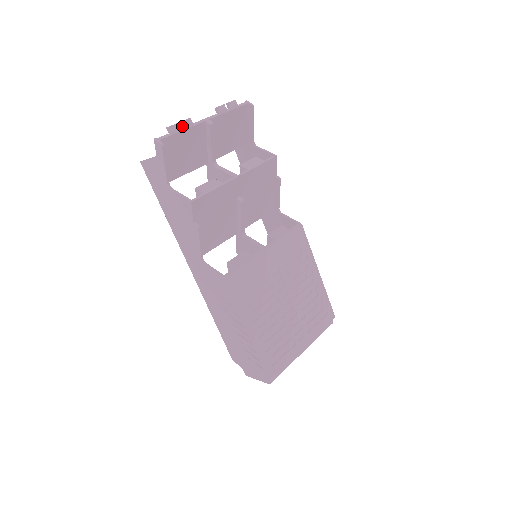
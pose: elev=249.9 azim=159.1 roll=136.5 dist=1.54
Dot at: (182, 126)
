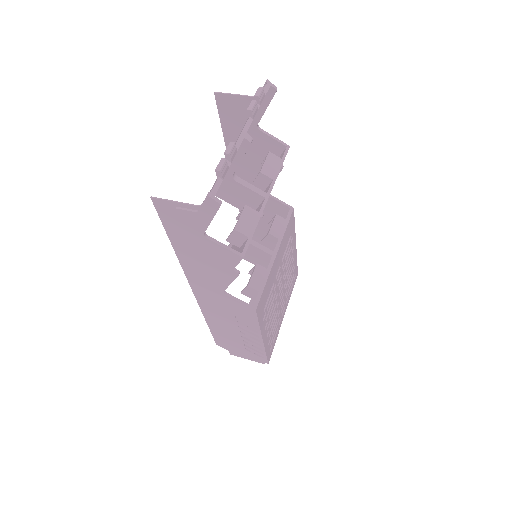
Dot at: (227, 158)
